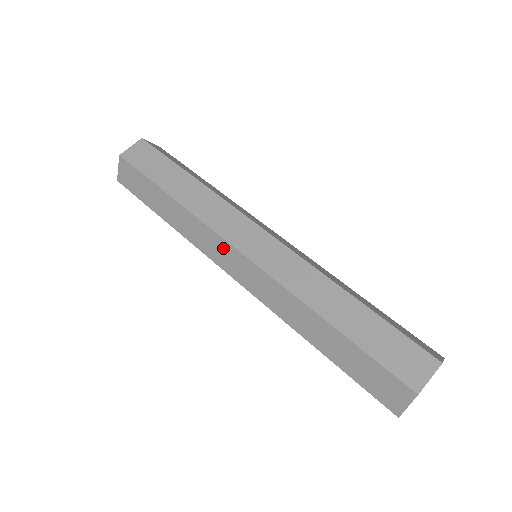
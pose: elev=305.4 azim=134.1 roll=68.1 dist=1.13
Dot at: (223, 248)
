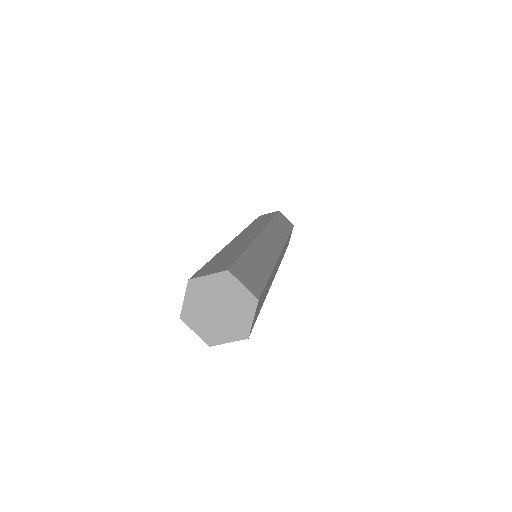
Dot at: occluded
